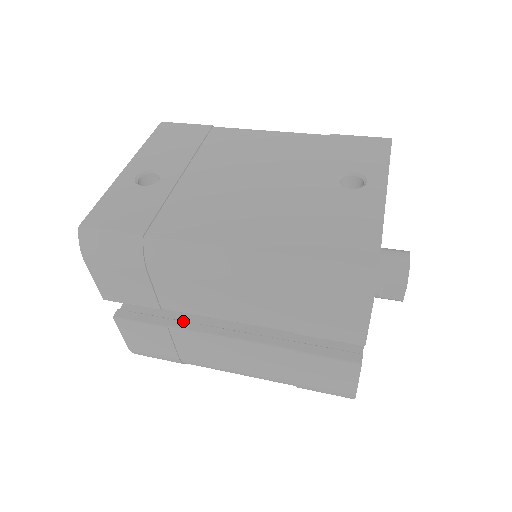
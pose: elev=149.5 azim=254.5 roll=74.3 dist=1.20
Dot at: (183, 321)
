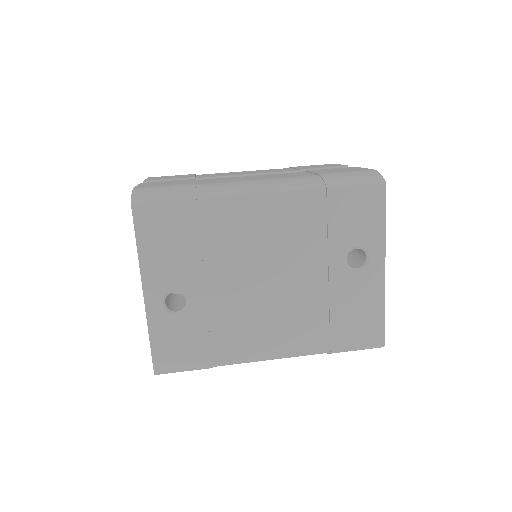
Dot at: occluded
